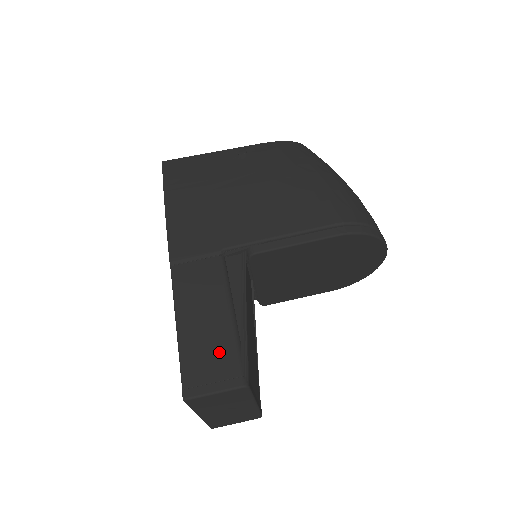
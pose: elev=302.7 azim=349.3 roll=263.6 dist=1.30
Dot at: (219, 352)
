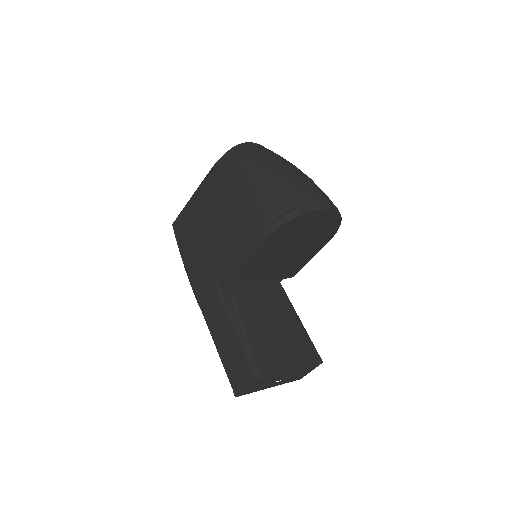
Dot at: (239, 360)
